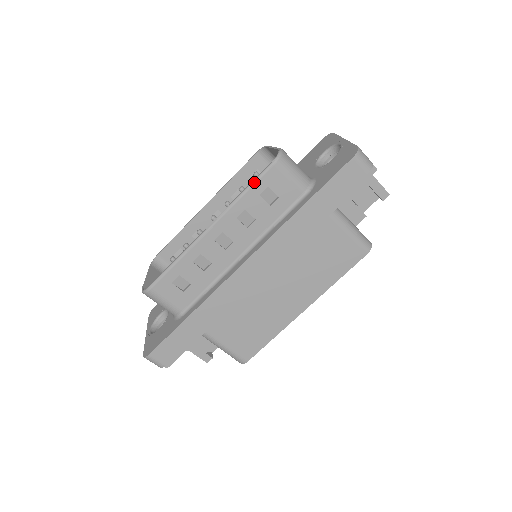
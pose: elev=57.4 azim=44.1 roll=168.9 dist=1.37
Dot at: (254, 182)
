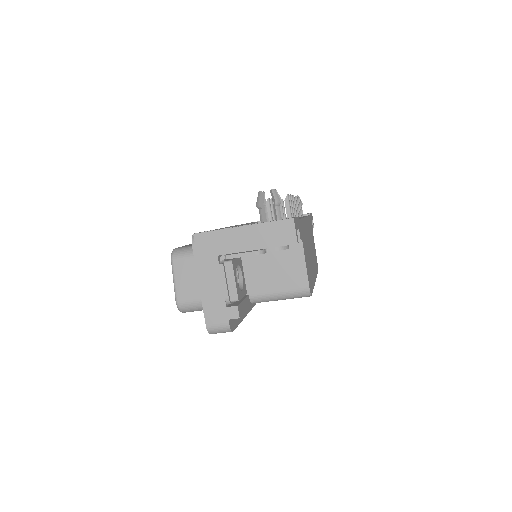
Dot at: occluded
